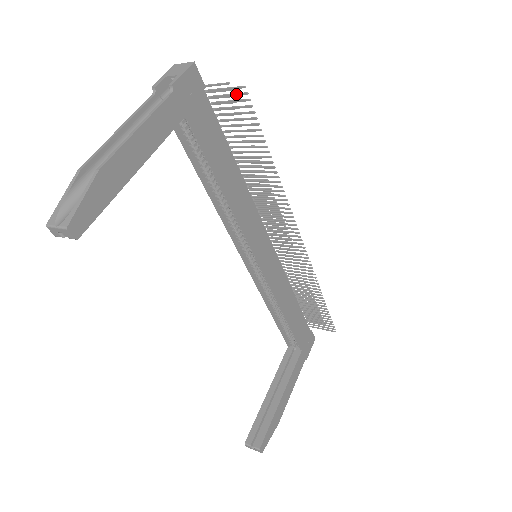
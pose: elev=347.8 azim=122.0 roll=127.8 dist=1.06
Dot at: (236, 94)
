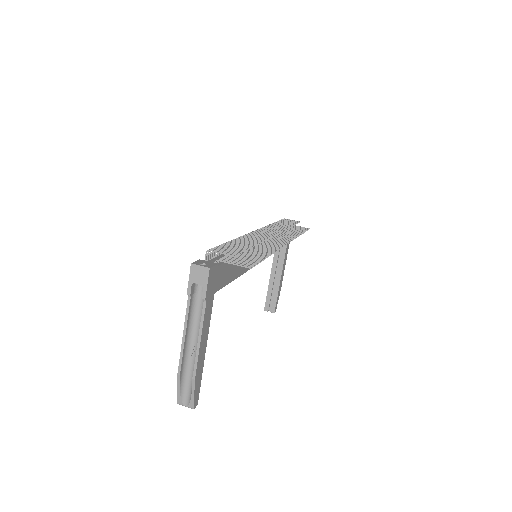
Dot at: (243, 265)
